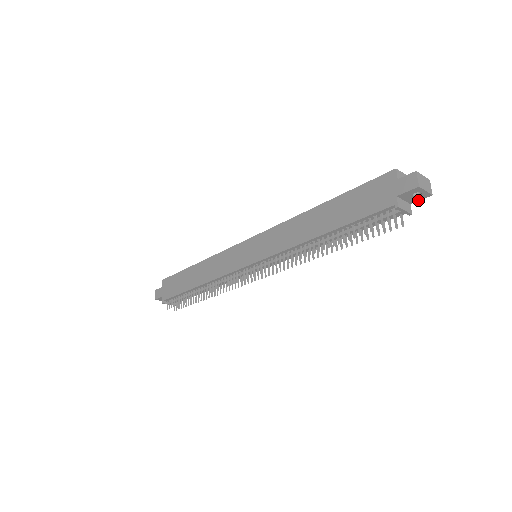
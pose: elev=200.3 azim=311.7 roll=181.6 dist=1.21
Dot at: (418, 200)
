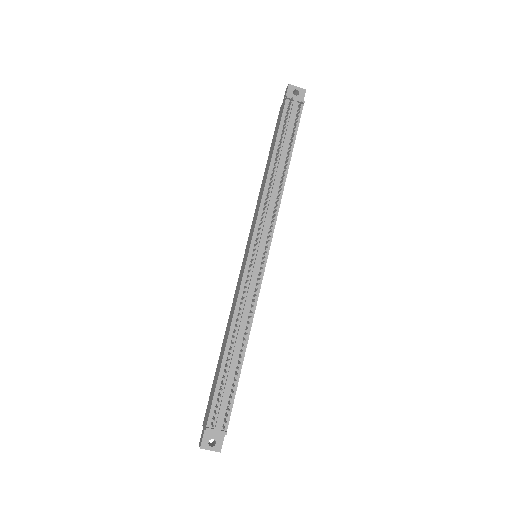
Dot at: (303, 99)
